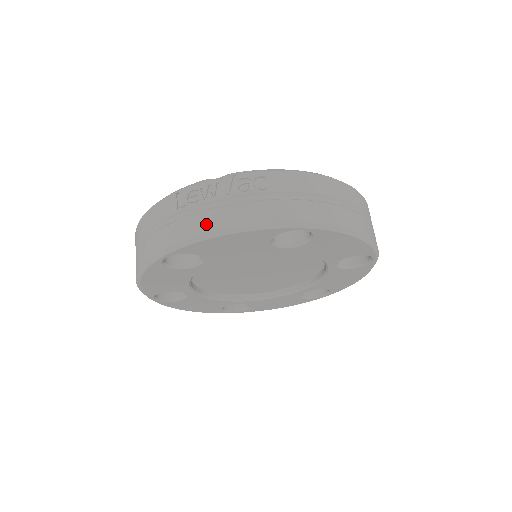
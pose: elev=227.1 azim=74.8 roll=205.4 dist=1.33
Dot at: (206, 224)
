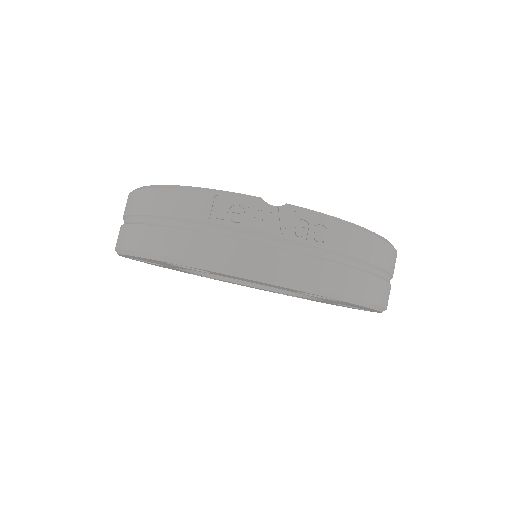
Dot at: (241, 259)
